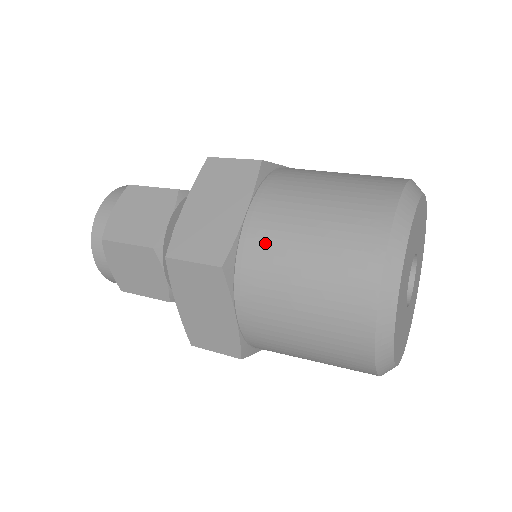
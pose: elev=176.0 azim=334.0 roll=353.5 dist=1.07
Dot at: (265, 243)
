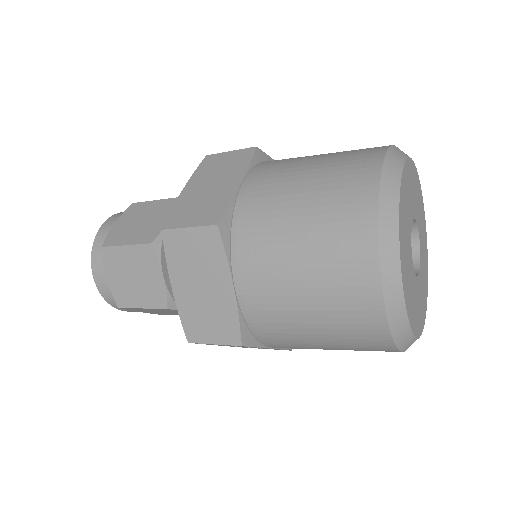
Dot at: (260, 202)
